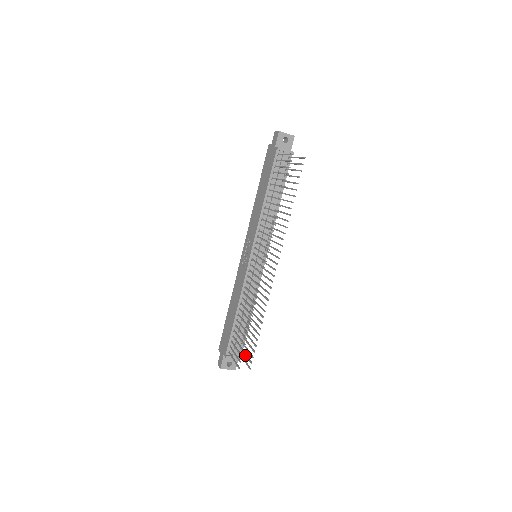
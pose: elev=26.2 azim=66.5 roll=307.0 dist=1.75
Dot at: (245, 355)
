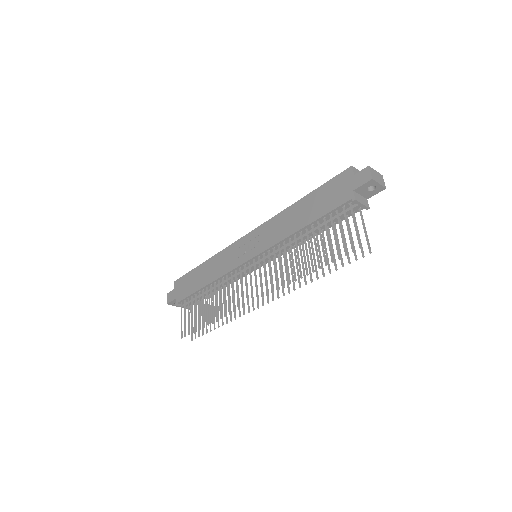
Dot at: (194, 320)
